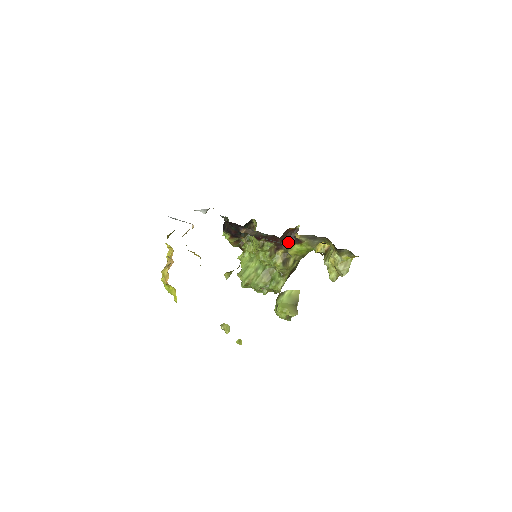
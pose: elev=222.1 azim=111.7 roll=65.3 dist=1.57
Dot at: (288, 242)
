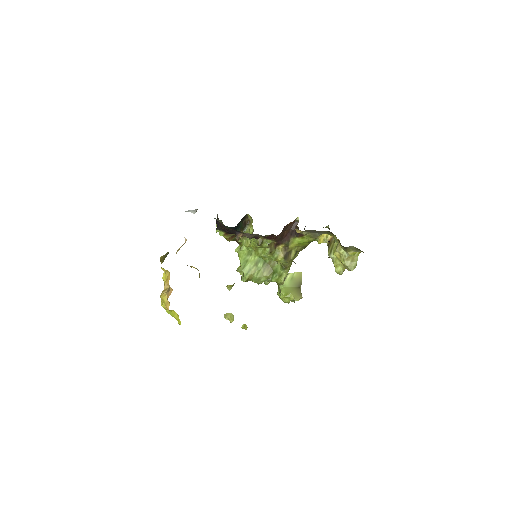
Dot at: (288, 236)
